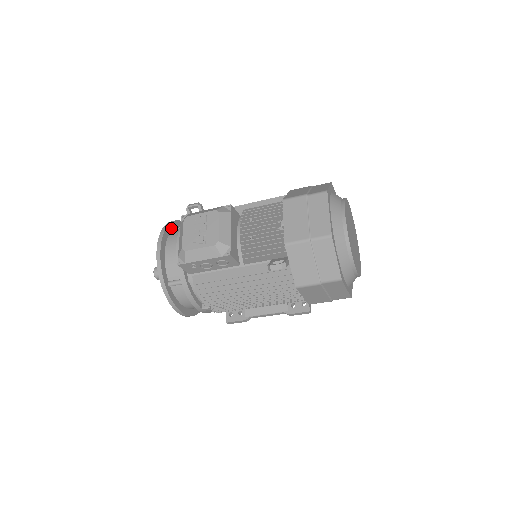
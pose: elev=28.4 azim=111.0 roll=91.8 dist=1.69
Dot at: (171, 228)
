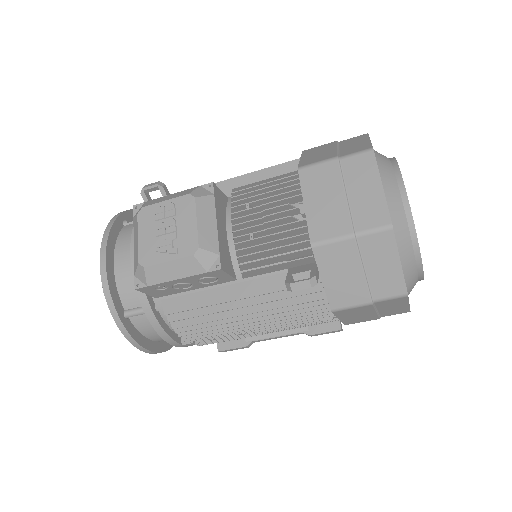
Dot at: (121, 224)
